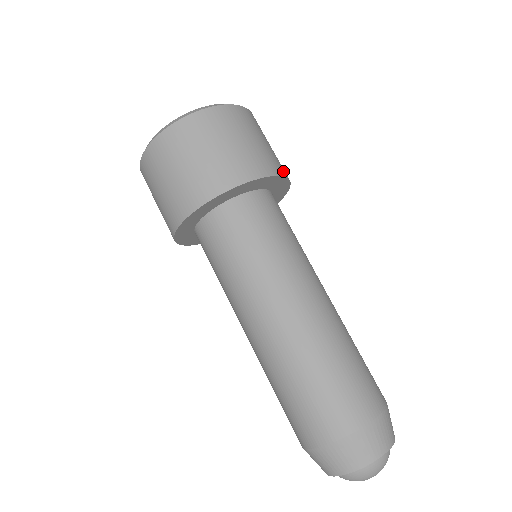
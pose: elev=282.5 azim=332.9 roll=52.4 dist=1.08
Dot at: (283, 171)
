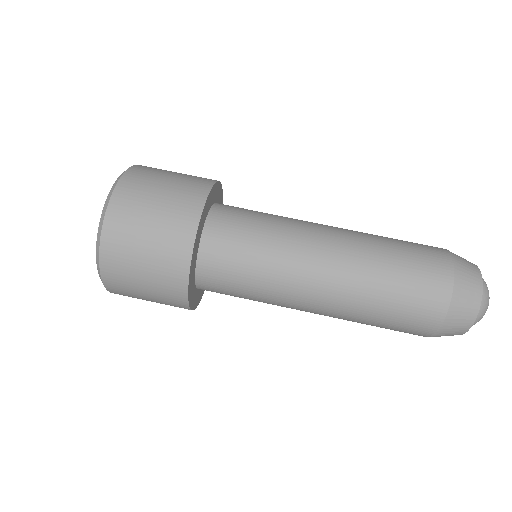
Dot at: (198, 198)
